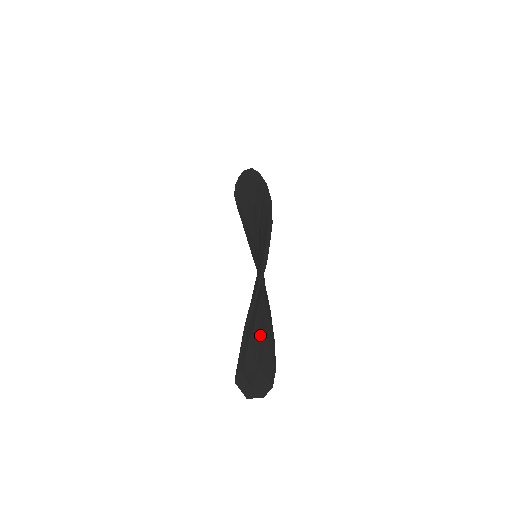
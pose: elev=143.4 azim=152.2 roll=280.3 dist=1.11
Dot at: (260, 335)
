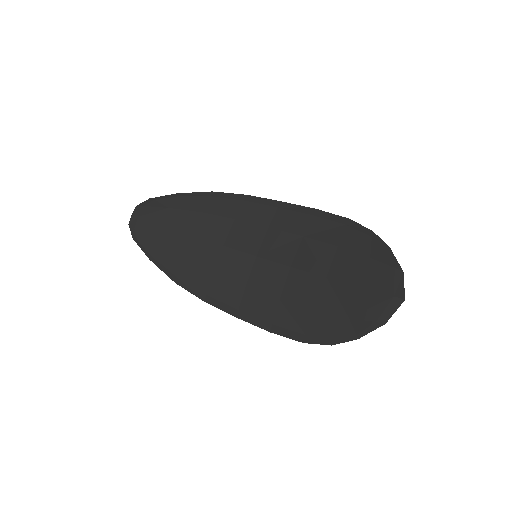
Dot at: (332, 299)
